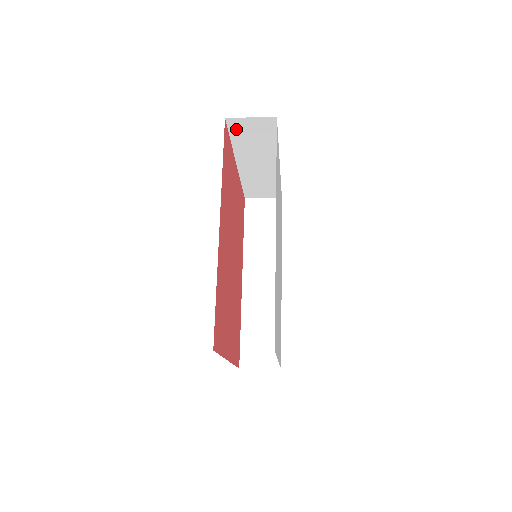
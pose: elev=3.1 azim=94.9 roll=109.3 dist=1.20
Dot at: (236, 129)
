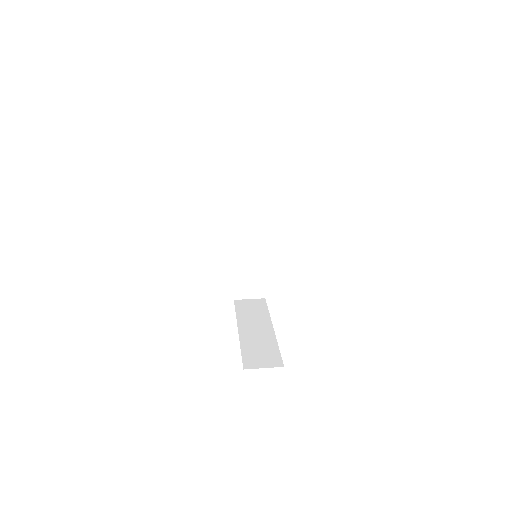
Dot at: occluded
